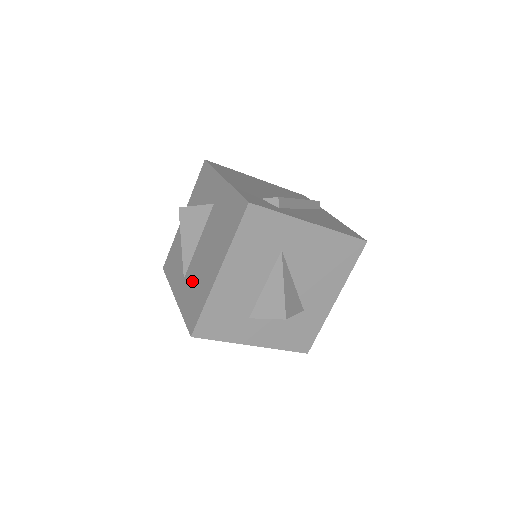
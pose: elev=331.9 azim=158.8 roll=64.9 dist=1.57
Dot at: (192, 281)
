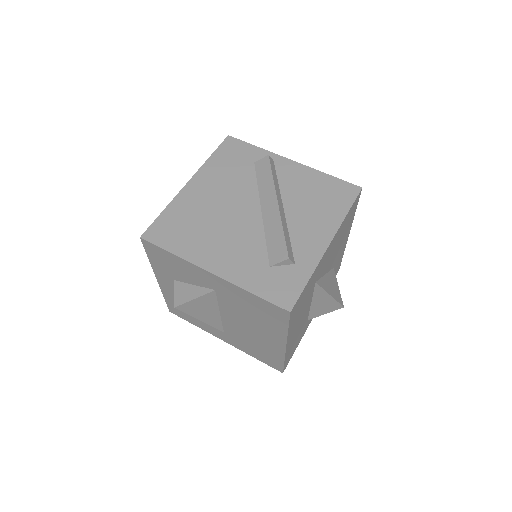
Dot at: (243, 339)
